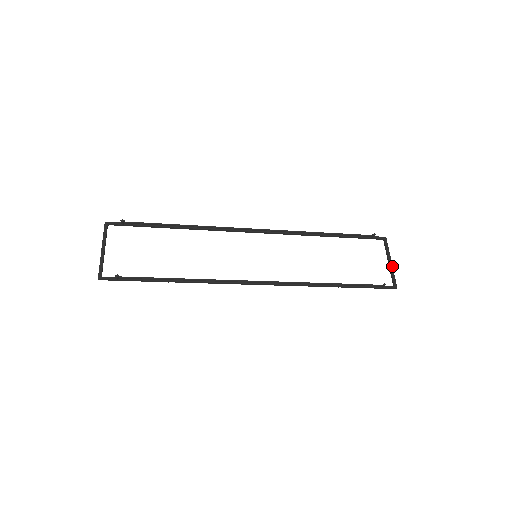
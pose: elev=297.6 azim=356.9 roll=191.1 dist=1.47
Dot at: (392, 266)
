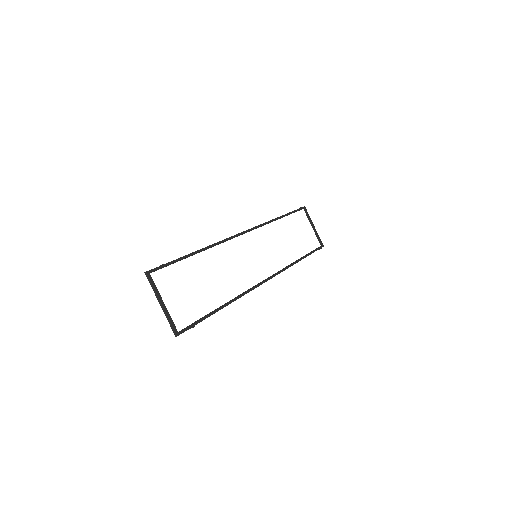
Dot at: occluded
